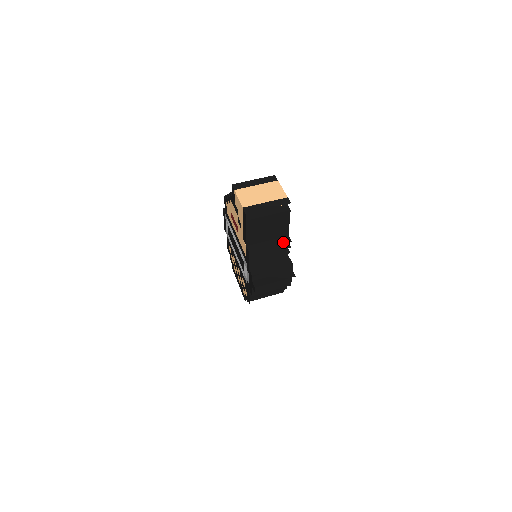
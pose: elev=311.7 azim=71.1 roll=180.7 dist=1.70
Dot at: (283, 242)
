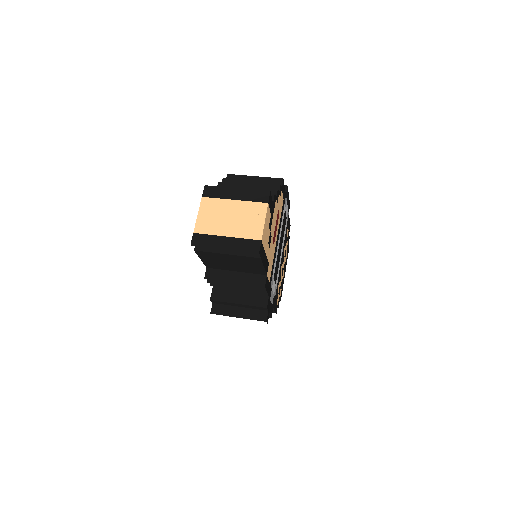
Dot at: (205, 317)
